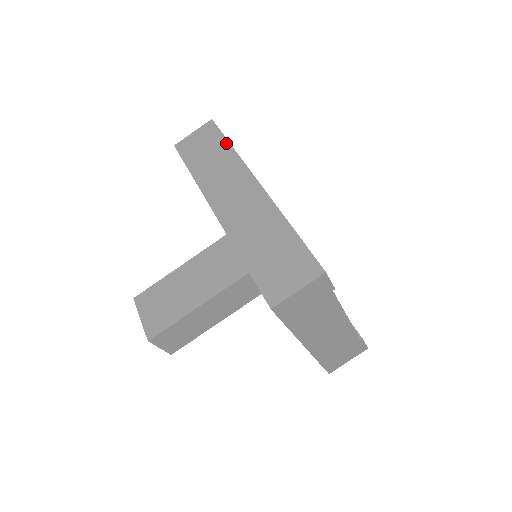
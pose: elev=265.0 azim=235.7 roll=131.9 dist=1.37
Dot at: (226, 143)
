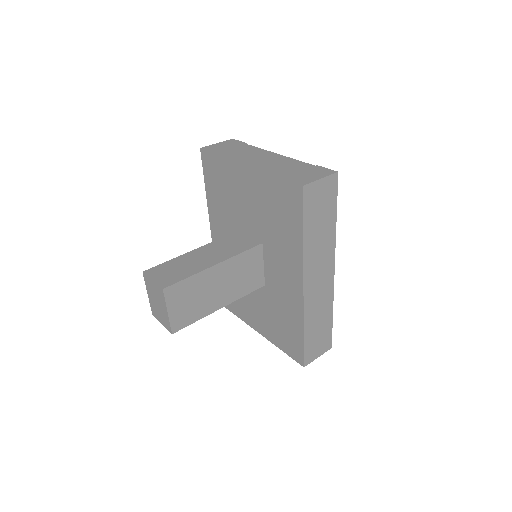
Dot at: occluded
